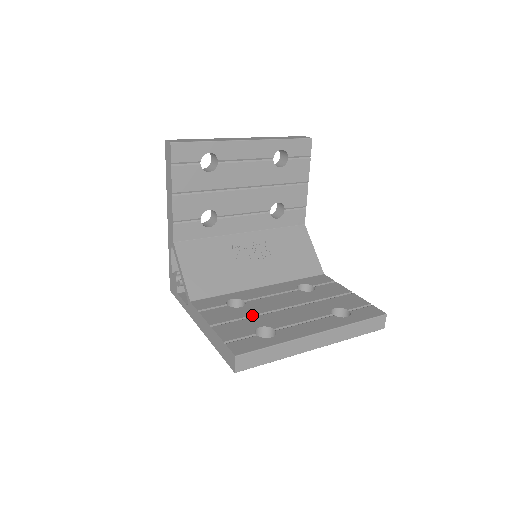
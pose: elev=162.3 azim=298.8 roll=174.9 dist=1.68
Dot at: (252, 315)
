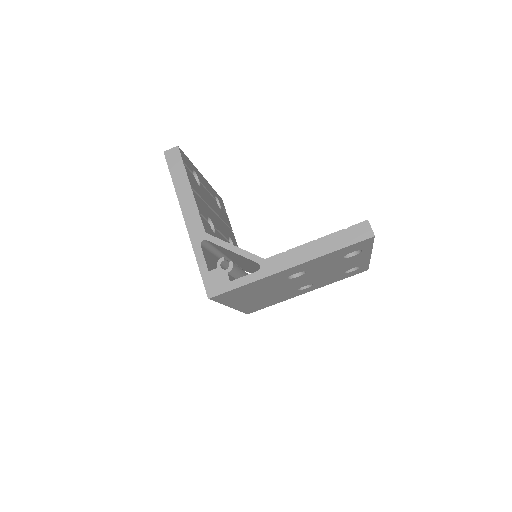
Dot at: occluded
